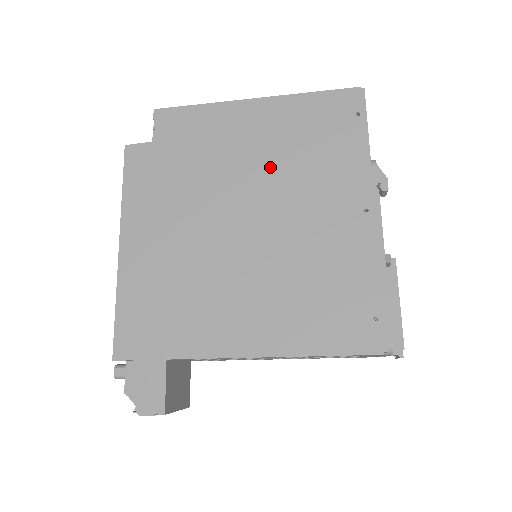
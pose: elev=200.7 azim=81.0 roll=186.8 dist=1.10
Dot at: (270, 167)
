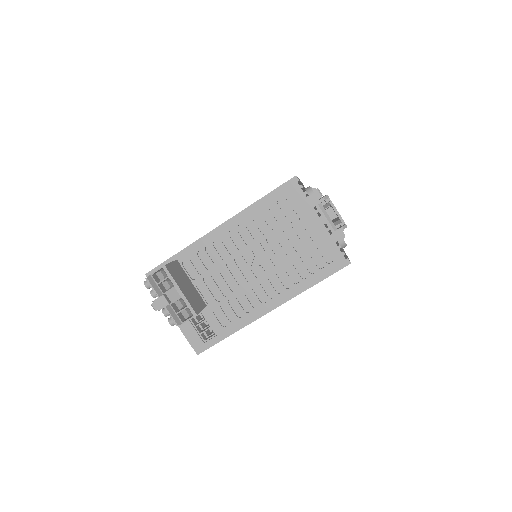
Dot at: occluded
